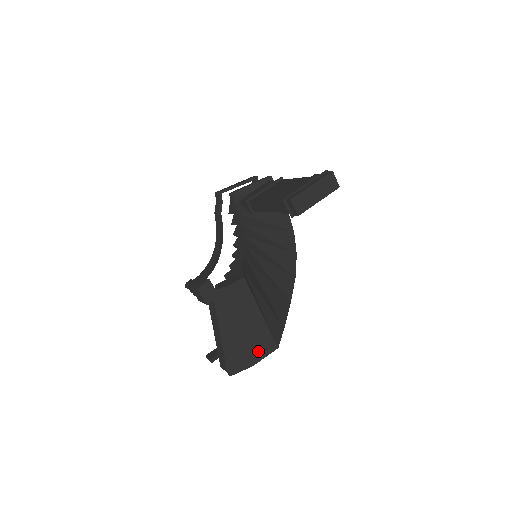
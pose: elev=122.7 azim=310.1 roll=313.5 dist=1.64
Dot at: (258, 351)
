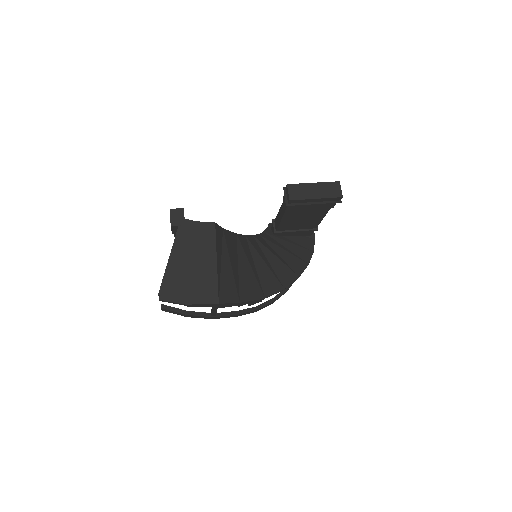
Dot at: (197, 294)
